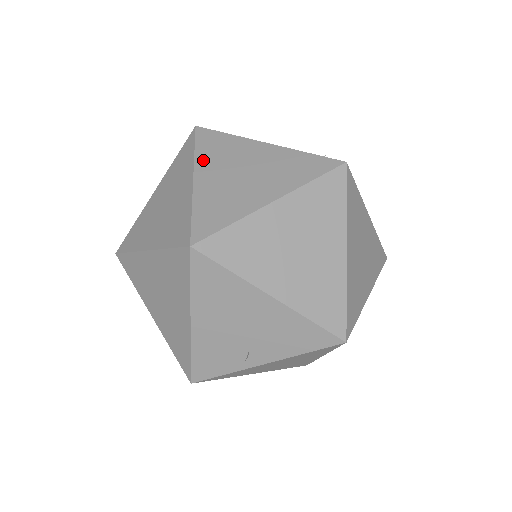
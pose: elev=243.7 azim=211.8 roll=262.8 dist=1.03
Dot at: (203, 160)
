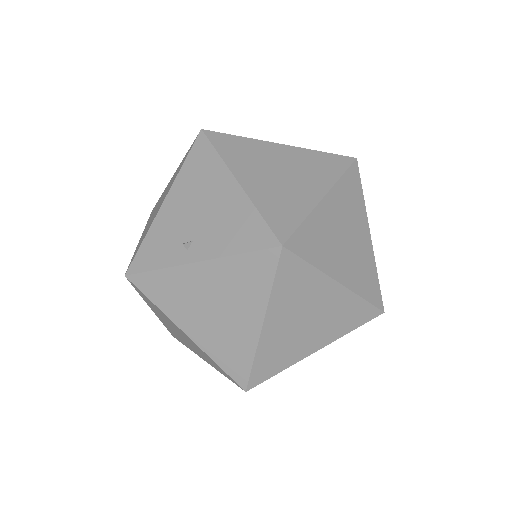
Dot at: occluded
